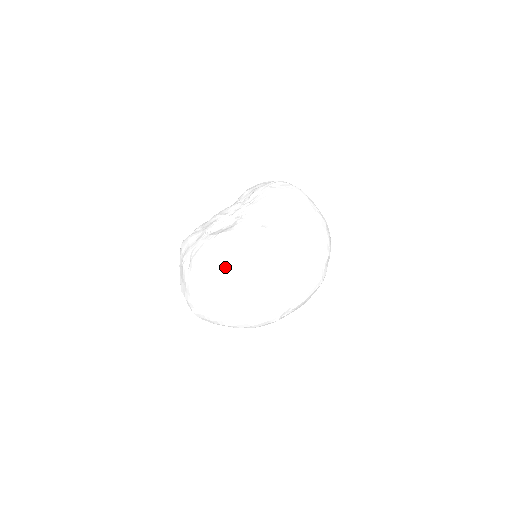
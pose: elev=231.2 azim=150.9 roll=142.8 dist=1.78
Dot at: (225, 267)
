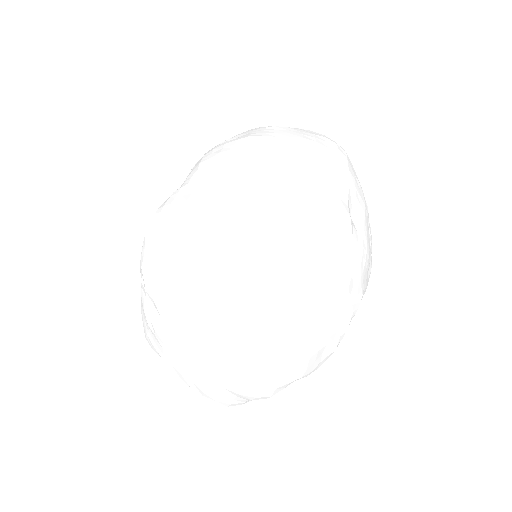
Dot at: (185, 218)
